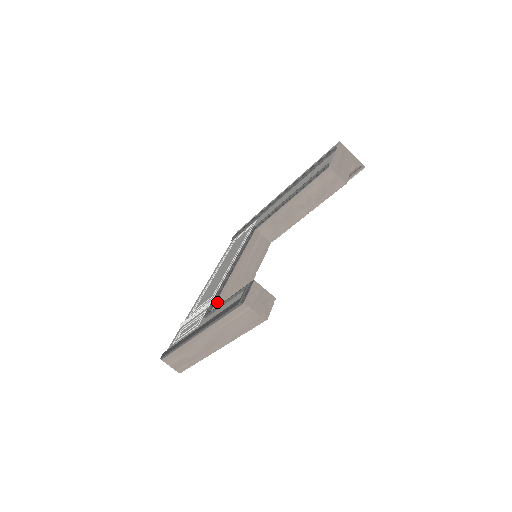
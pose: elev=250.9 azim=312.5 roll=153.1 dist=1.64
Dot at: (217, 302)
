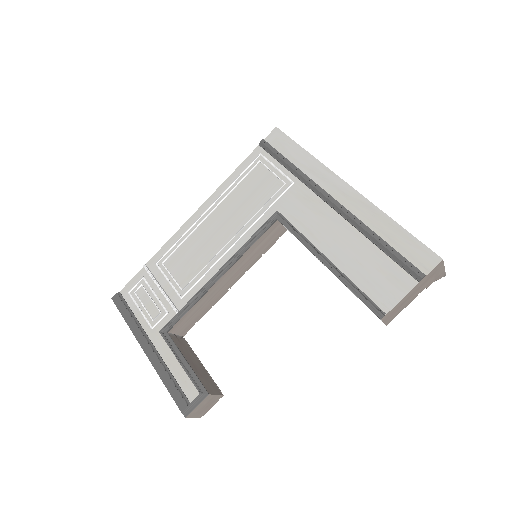
Dot at: (180, 321)
